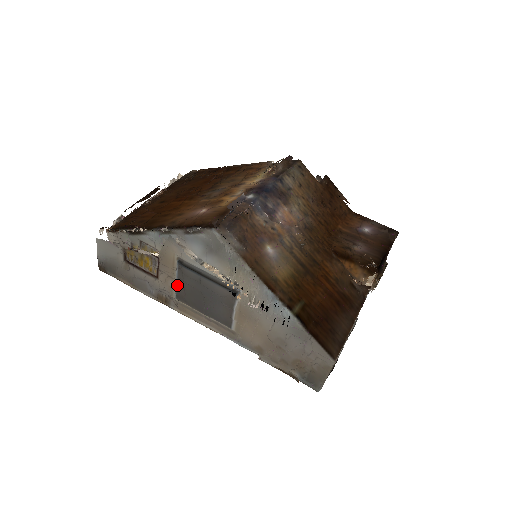
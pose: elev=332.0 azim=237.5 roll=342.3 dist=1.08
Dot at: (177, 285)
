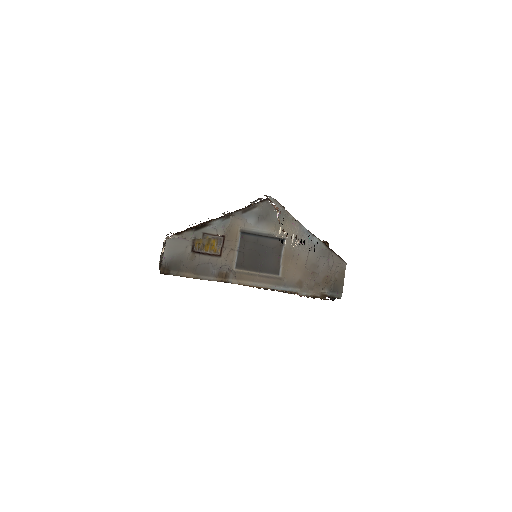
Dot at: (238, 255)
